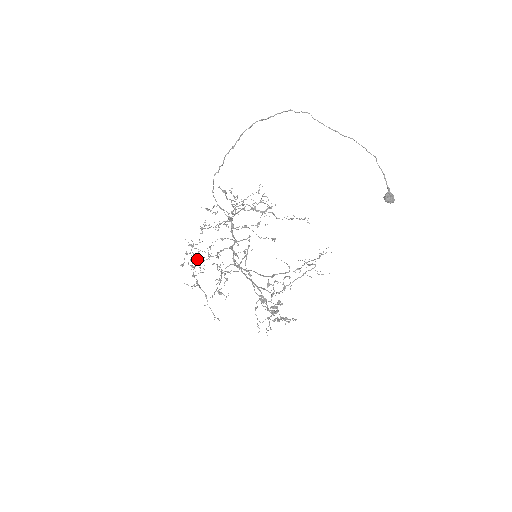
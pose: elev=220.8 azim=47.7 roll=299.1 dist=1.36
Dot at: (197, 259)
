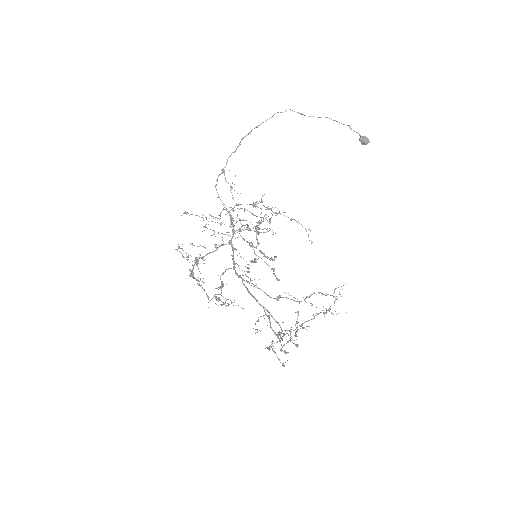
Dot at: (197, 262)
